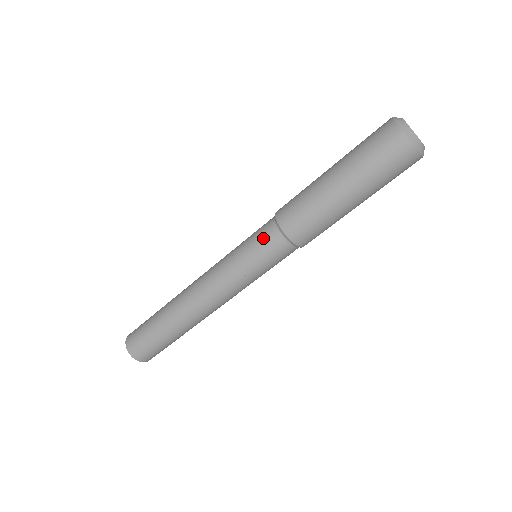
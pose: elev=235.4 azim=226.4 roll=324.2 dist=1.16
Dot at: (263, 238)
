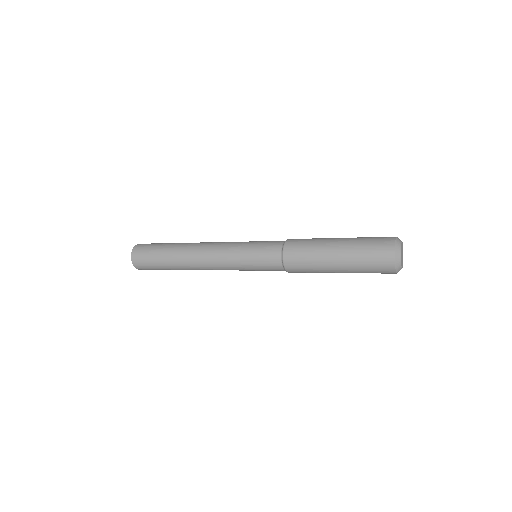
Dot at: (268, 256)
